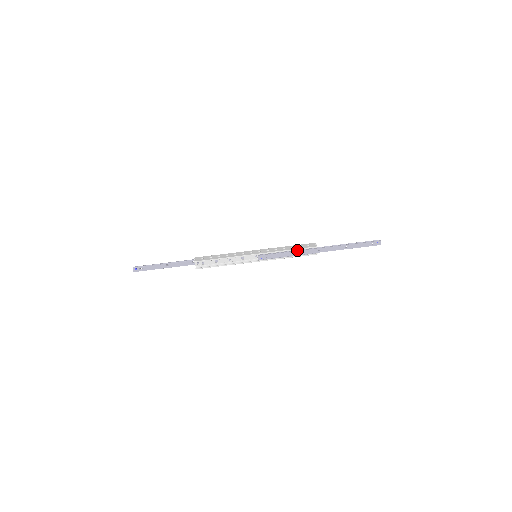
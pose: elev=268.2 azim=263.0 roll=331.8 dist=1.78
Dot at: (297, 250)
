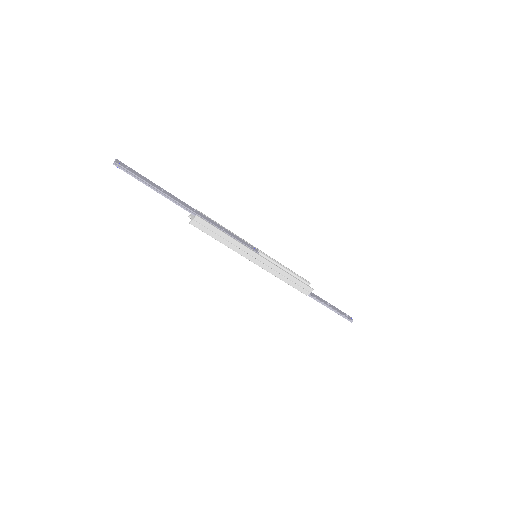
Dot at: (291, 283)
